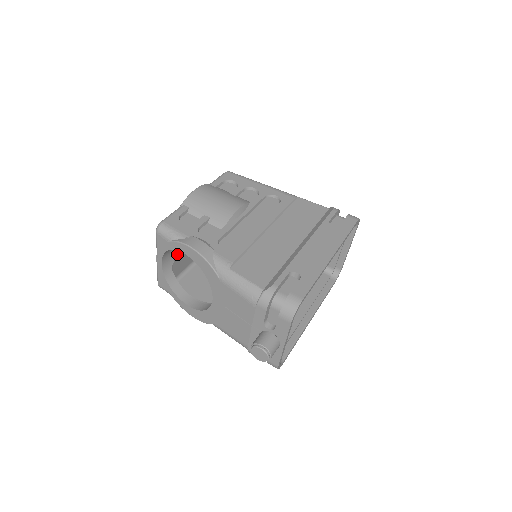
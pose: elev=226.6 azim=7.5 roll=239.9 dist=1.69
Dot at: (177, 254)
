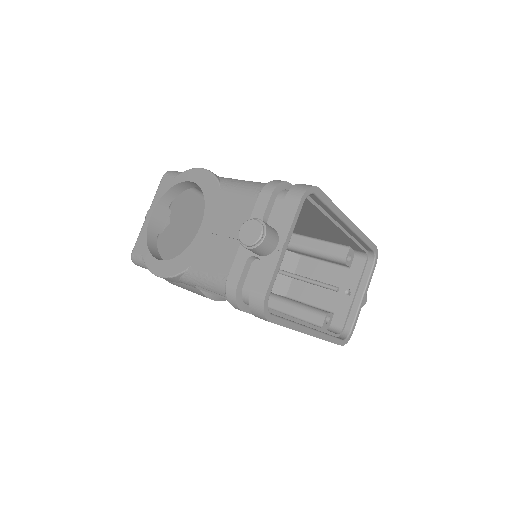
Dot at: (169, 228)
